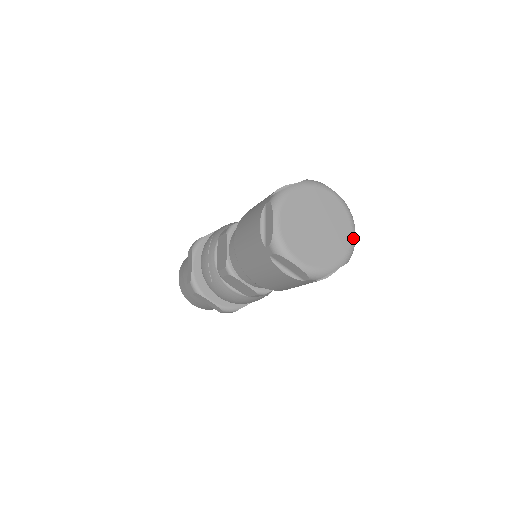
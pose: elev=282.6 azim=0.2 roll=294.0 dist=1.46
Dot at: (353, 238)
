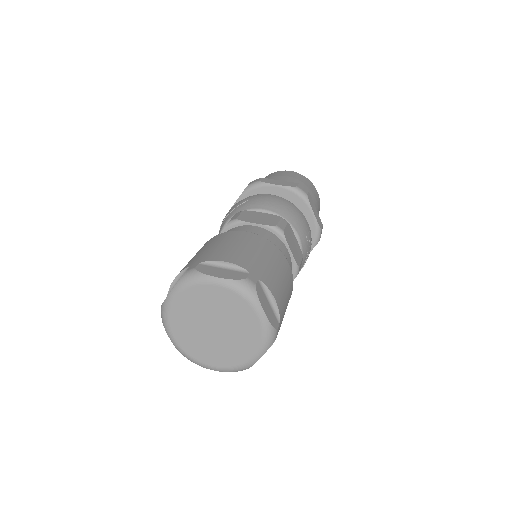
Dot at: (250, 362)
